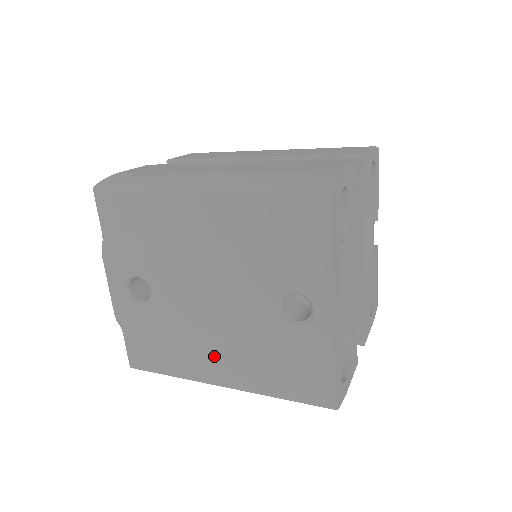
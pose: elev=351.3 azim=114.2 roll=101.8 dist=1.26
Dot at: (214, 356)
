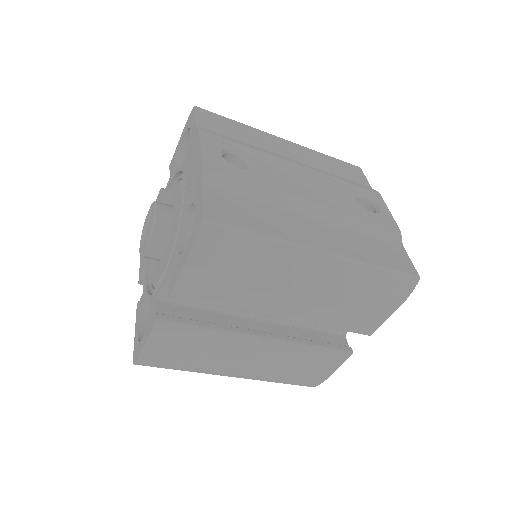
Dot at: (311, 225)
